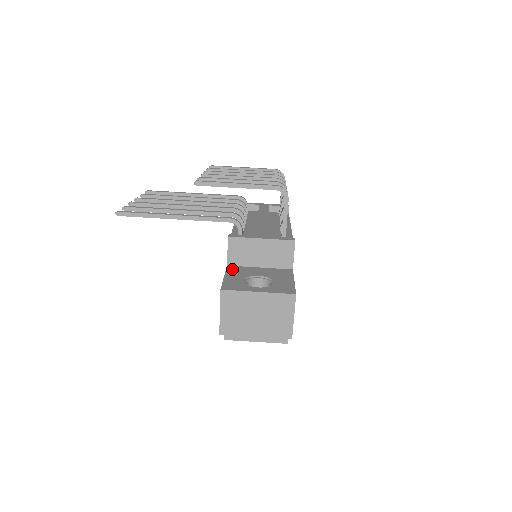
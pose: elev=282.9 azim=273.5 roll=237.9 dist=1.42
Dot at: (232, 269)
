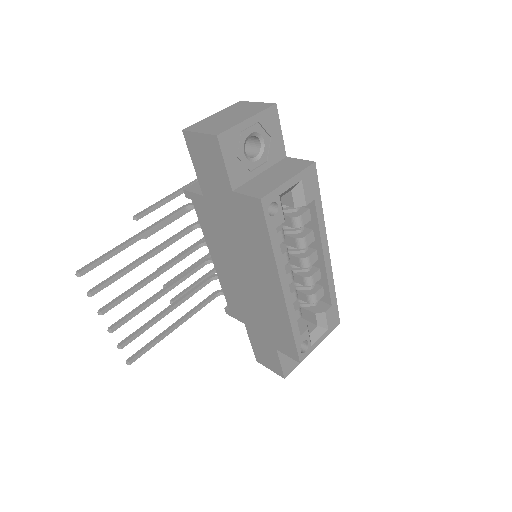
Dot at: occluded
